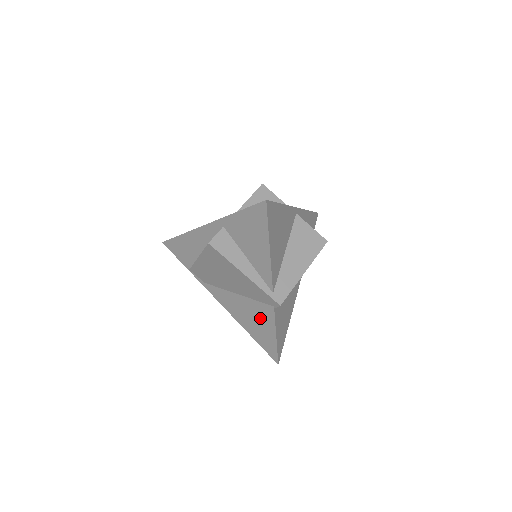
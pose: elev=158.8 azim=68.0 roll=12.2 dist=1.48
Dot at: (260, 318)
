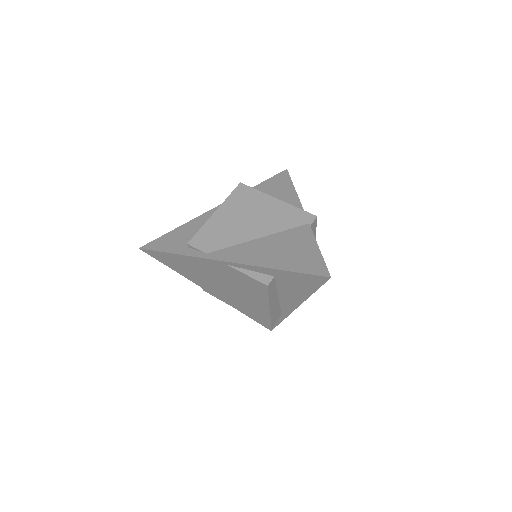
Dot at: (293, 243)
